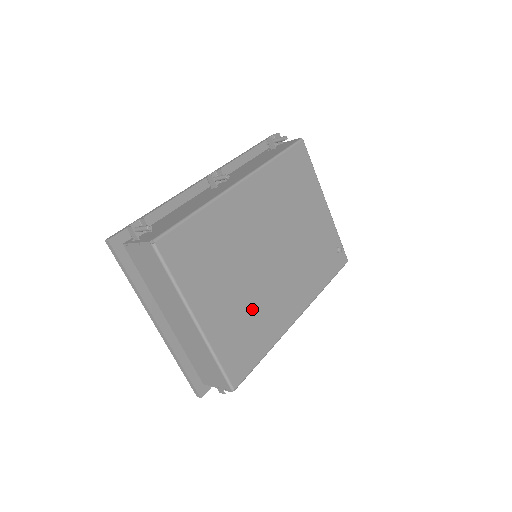
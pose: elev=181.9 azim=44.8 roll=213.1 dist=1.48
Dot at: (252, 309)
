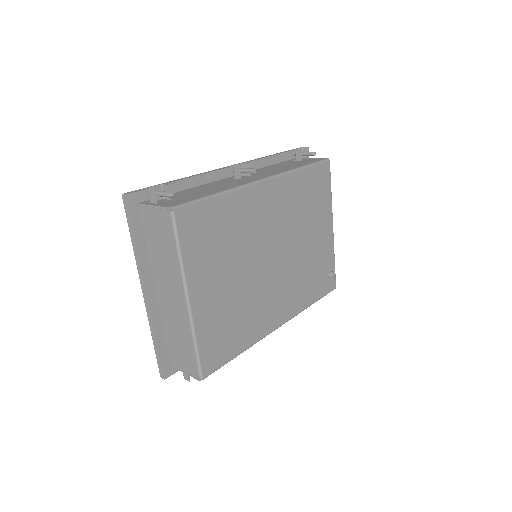
Dot at: (241, 305)
